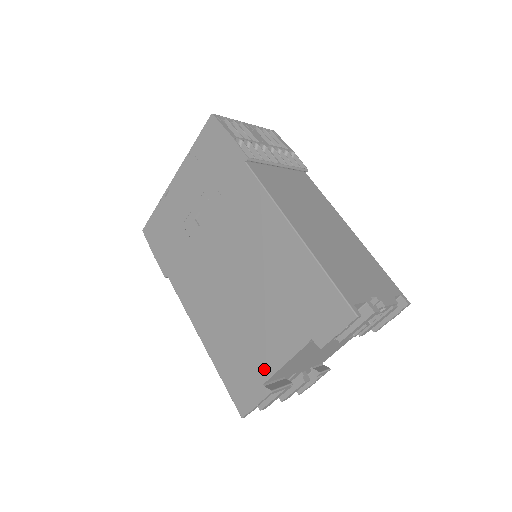
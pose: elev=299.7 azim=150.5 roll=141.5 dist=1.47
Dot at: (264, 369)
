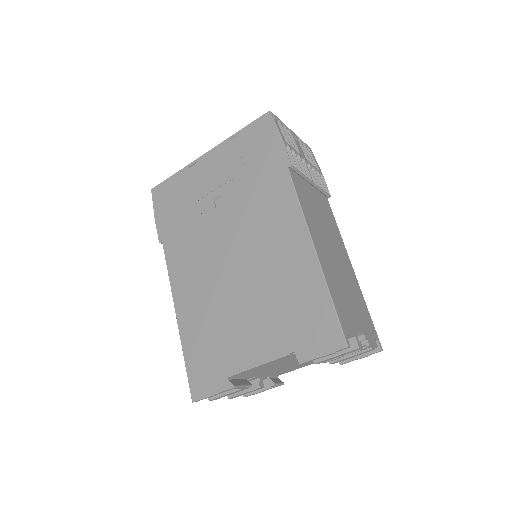
Dot at: (234, 364)
